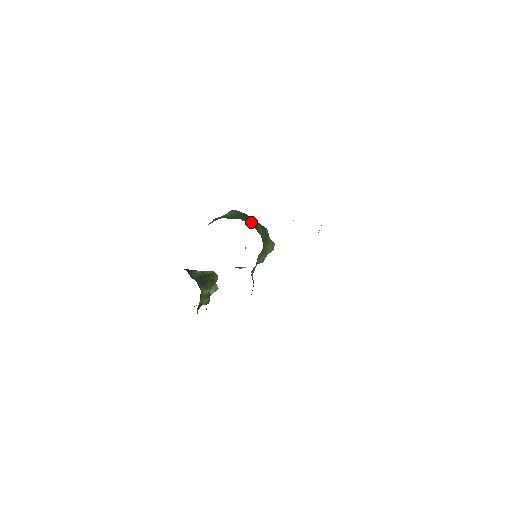
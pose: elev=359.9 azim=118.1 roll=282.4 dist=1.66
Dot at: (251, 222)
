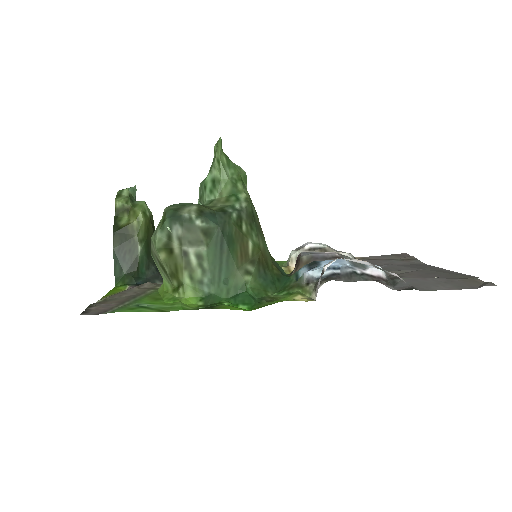
Dot at: (248, 253)
